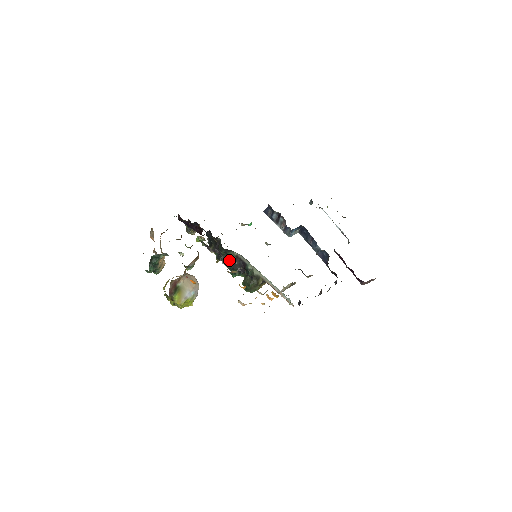
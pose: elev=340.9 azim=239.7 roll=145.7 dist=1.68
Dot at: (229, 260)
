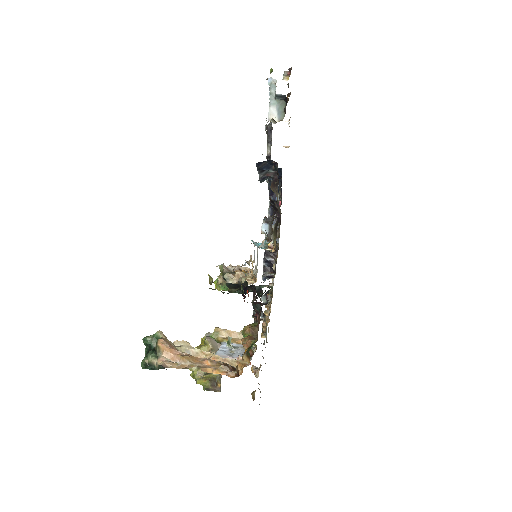
Dot at: occluded
